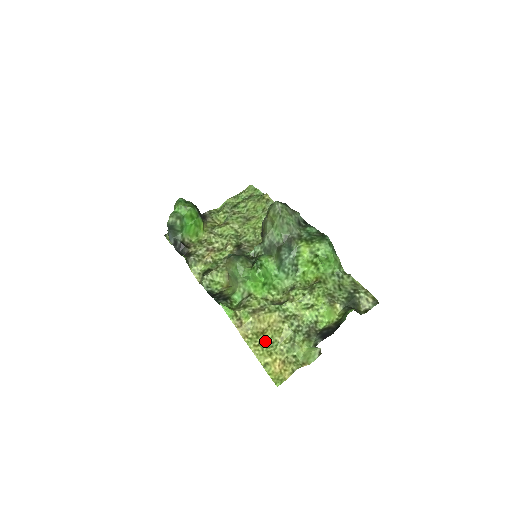
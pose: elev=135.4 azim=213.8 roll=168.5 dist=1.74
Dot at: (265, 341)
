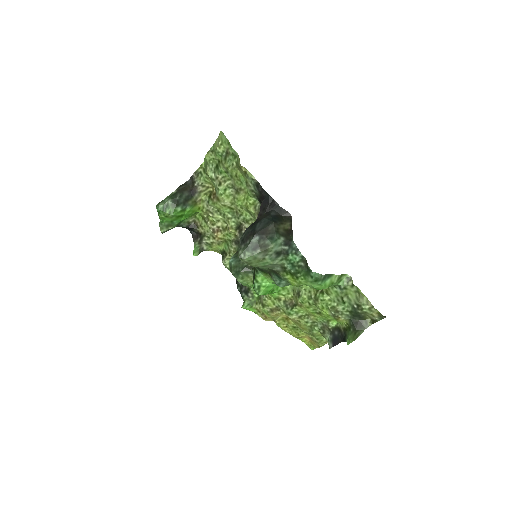
Dot at: (291, 325)
